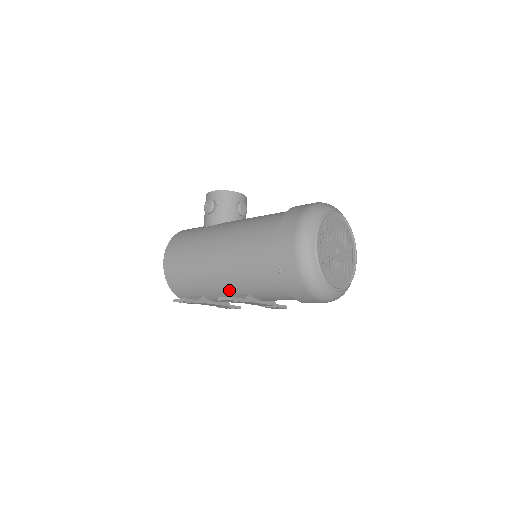
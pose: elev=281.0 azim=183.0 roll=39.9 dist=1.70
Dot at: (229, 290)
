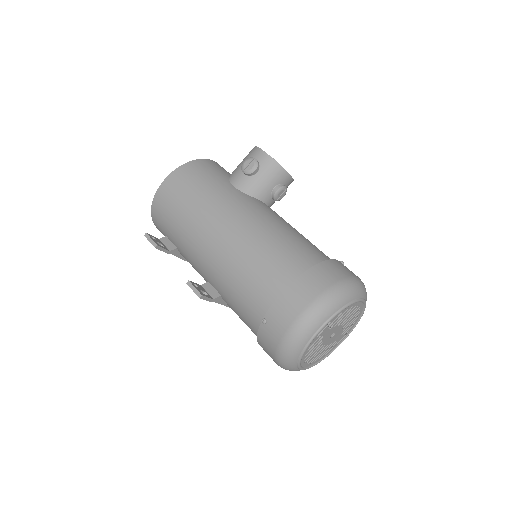
Dot at: (205, 274)
